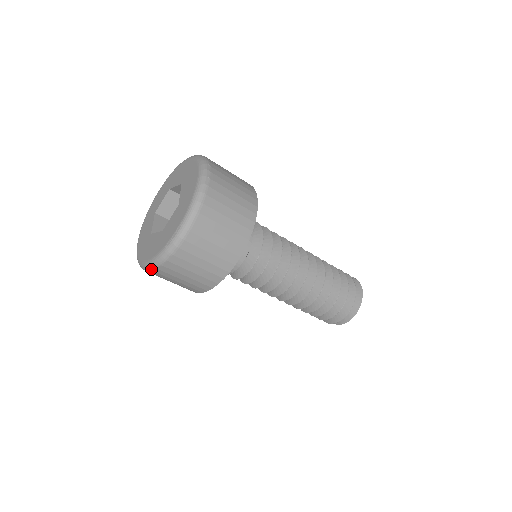
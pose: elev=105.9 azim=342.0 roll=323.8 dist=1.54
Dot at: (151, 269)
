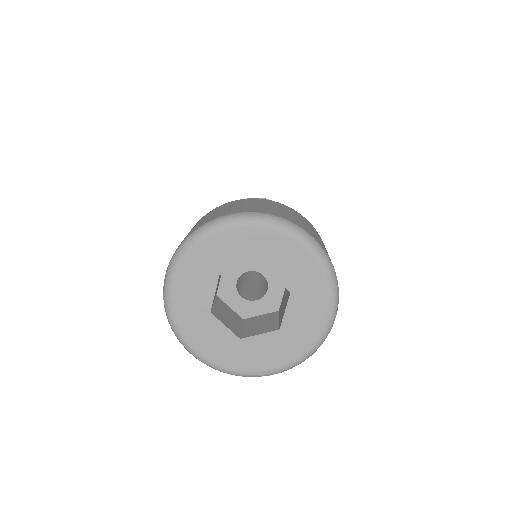
Dot at: (202, 362)
